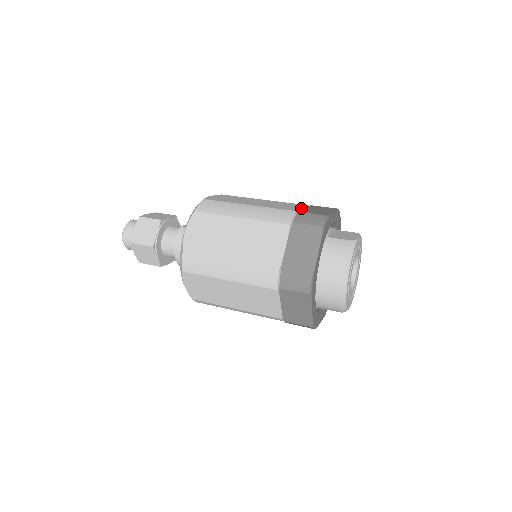
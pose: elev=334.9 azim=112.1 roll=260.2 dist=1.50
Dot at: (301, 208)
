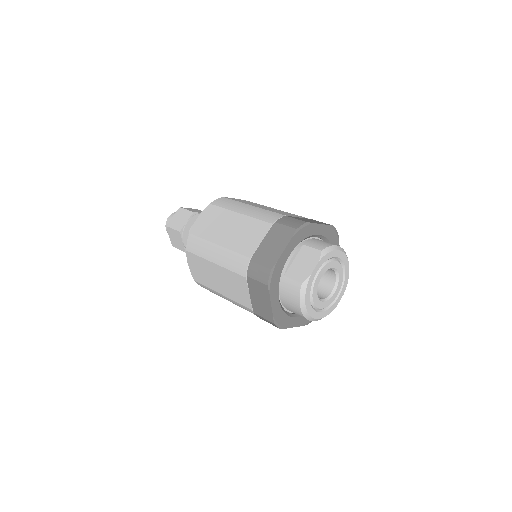
Dot at: (259, 243)
